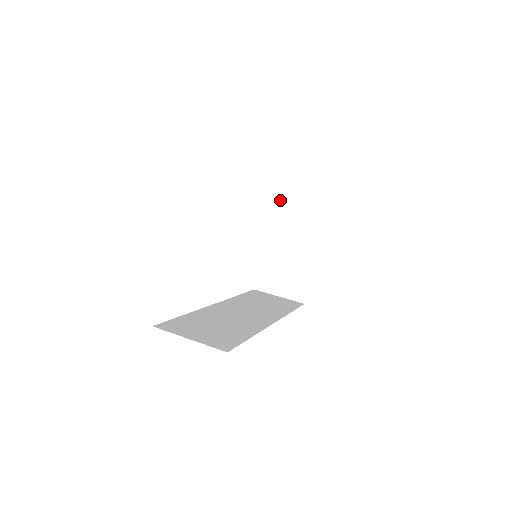
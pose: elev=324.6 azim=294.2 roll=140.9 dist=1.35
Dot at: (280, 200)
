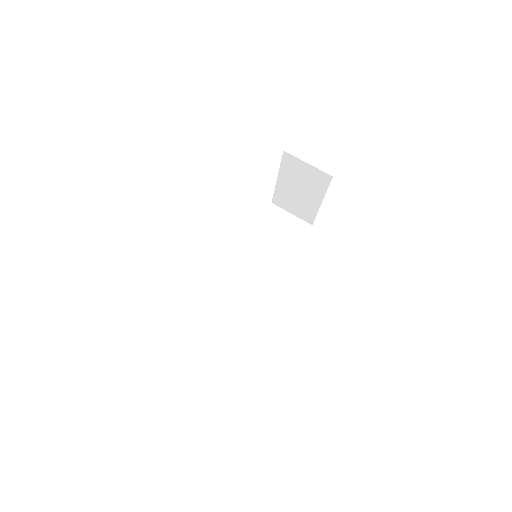
Dot at: (290, 155)
